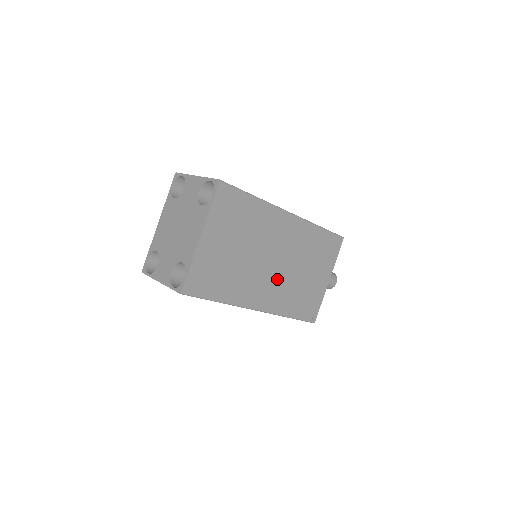
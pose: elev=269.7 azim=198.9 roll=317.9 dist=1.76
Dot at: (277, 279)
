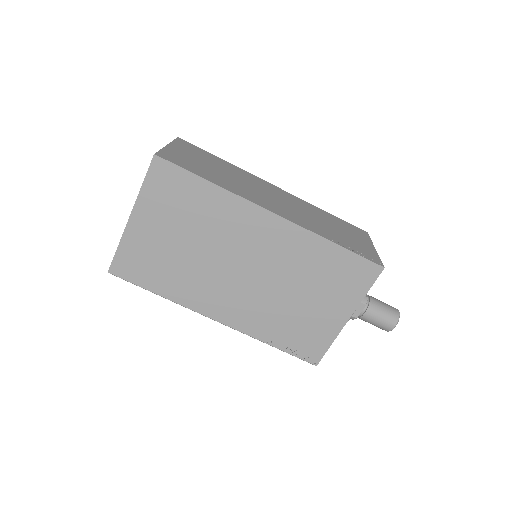
Dot at: (249, 293)
